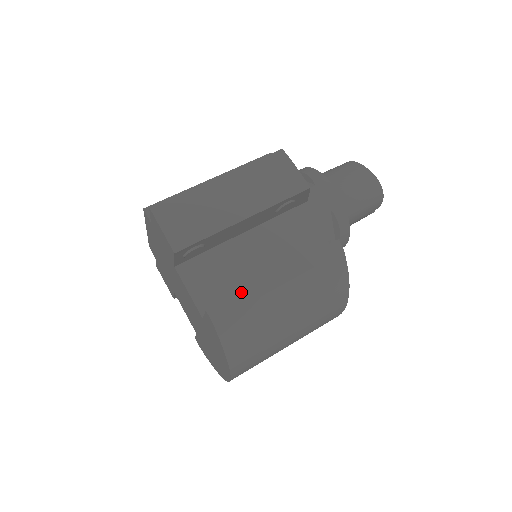
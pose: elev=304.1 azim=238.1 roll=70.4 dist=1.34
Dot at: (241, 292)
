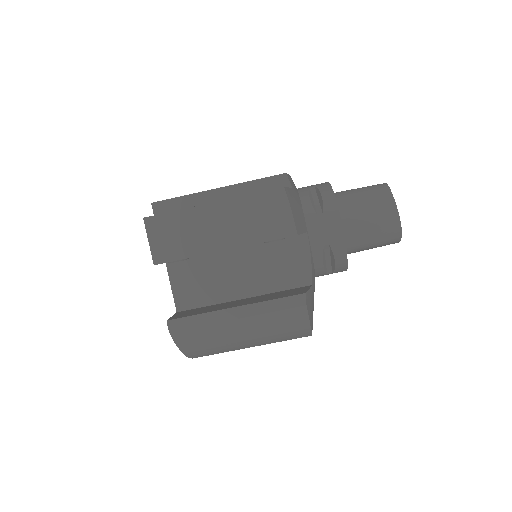
Dot at: (200, 314)
